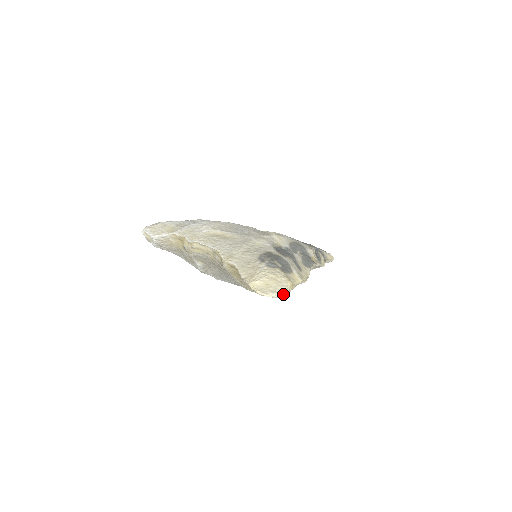
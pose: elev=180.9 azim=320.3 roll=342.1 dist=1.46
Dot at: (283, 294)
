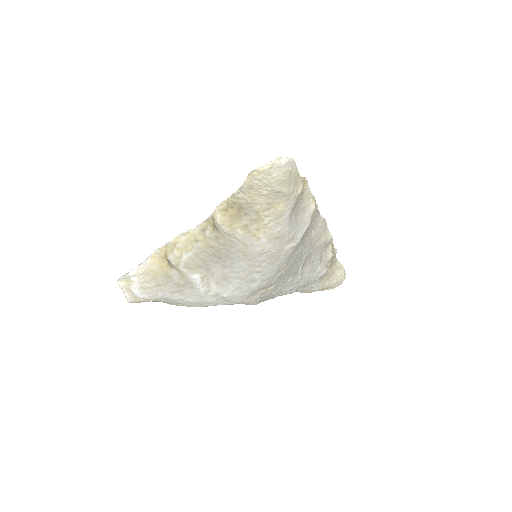
Dot at: (288, 158)
